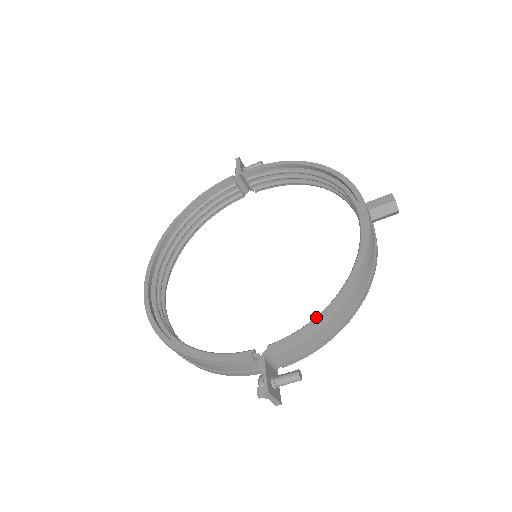
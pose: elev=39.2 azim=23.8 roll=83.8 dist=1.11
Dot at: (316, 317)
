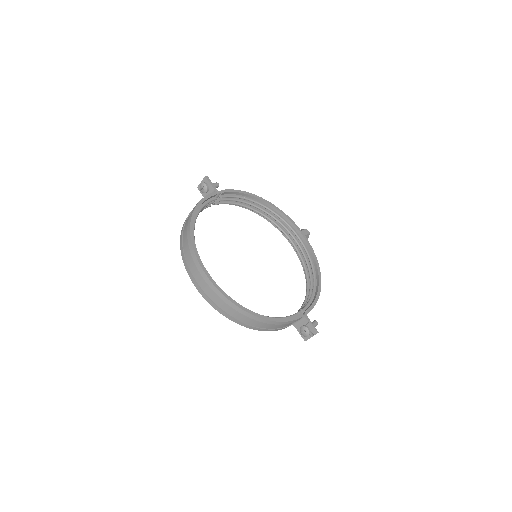
Dot at: (317, 293)
